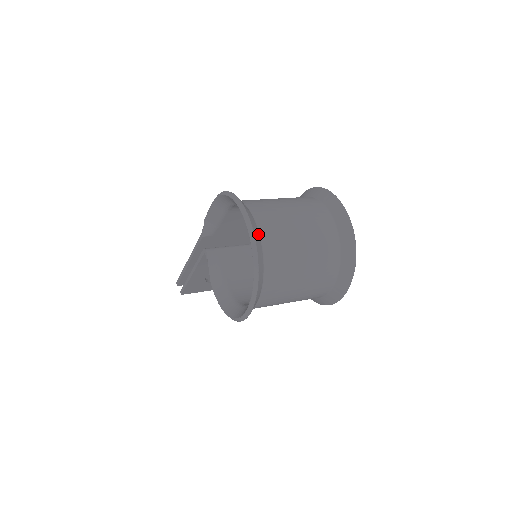
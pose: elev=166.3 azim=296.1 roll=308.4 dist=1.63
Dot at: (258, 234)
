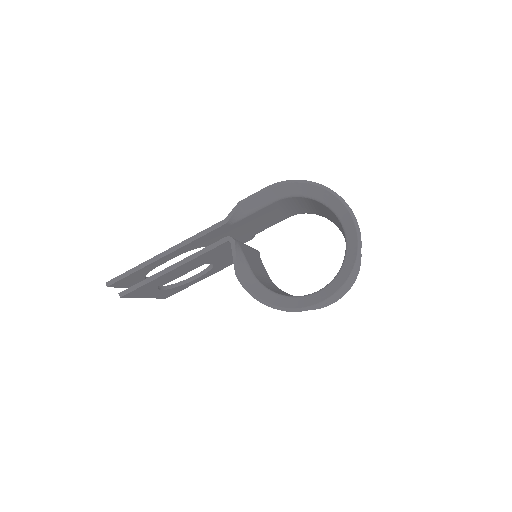
Dot at: occluded
